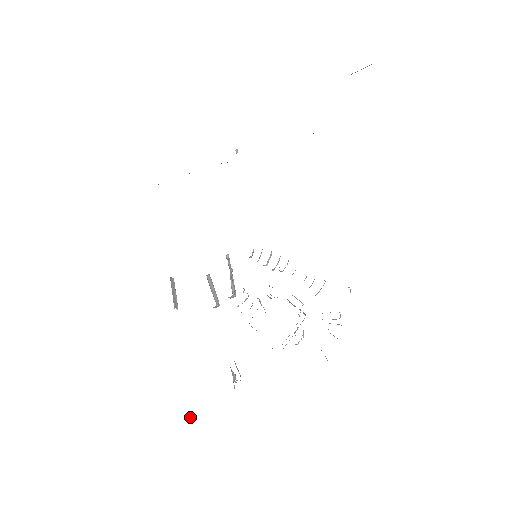
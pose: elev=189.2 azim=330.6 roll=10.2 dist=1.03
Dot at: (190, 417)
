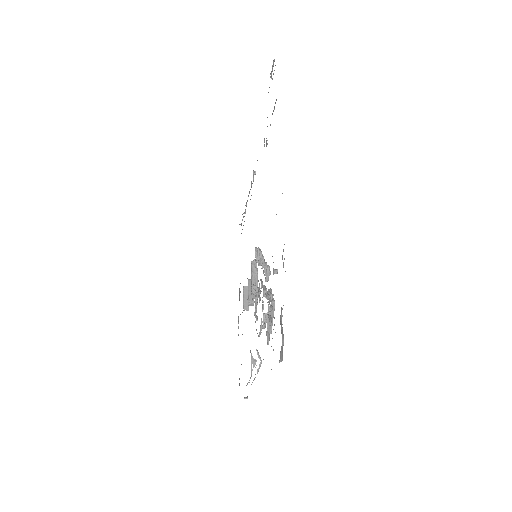
Dot at: (245, 398)
